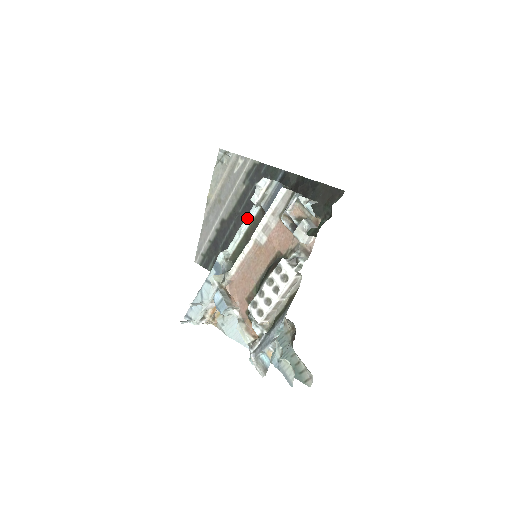
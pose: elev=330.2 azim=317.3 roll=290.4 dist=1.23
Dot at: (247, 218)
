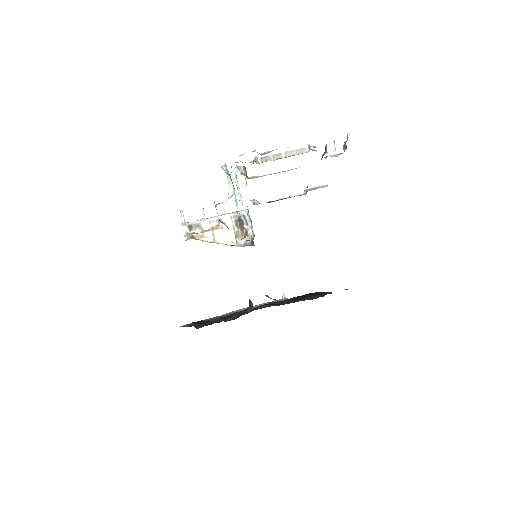
Dot at: occluded
